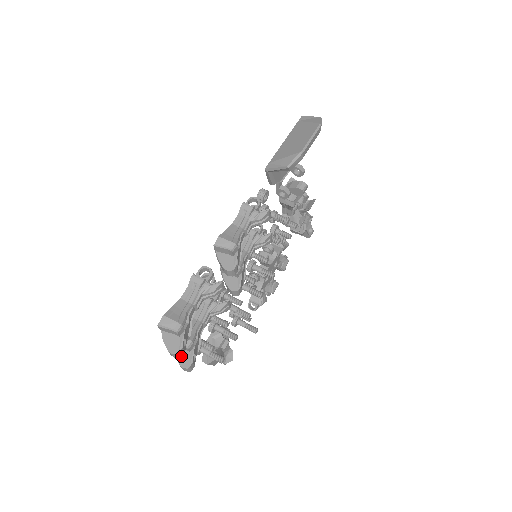
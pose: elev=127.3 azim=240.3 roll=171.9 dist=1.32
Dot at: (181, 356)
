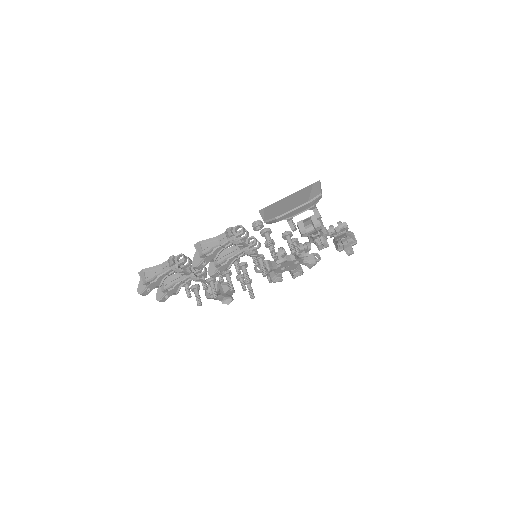
Dot at: (144, 295)
